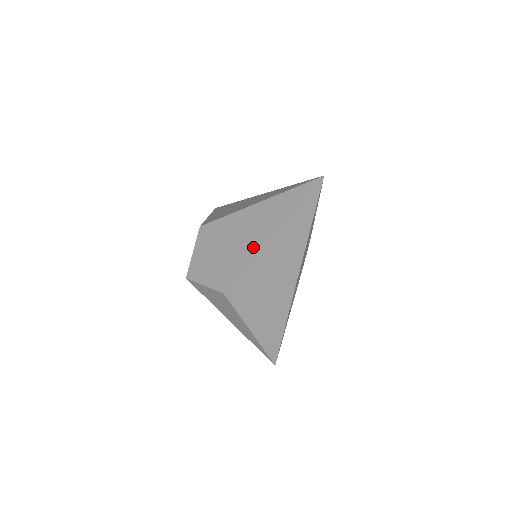
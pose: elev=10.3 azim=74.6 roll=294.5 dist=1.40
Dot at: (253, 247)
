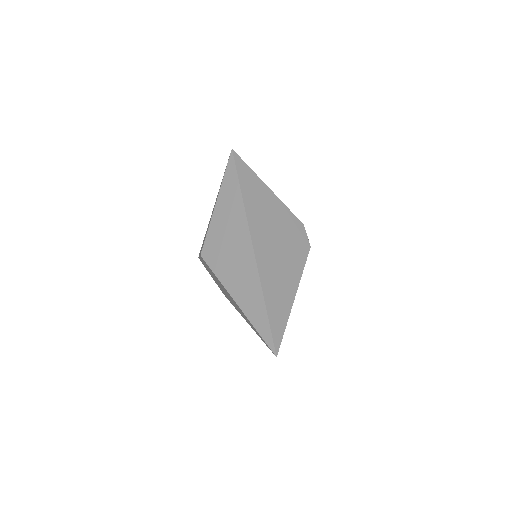
Dot at: (237, 309)
